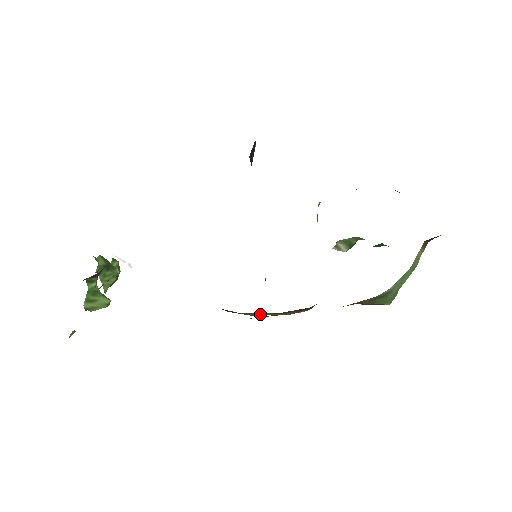
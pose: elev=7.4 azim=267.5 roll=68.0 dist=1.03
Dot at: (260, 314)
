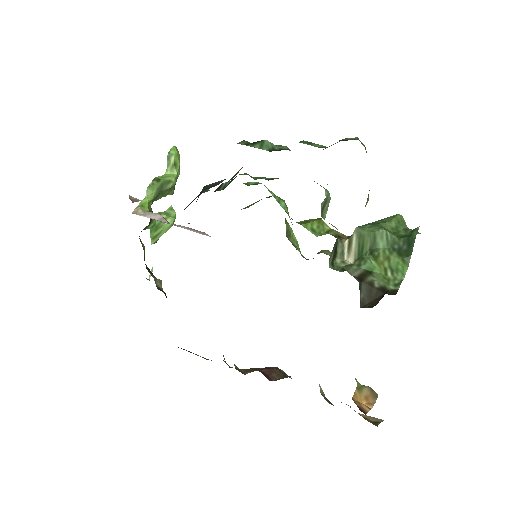
Dot at: occluded
